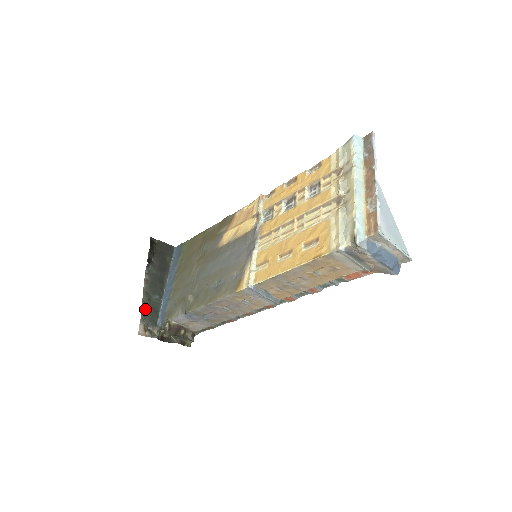
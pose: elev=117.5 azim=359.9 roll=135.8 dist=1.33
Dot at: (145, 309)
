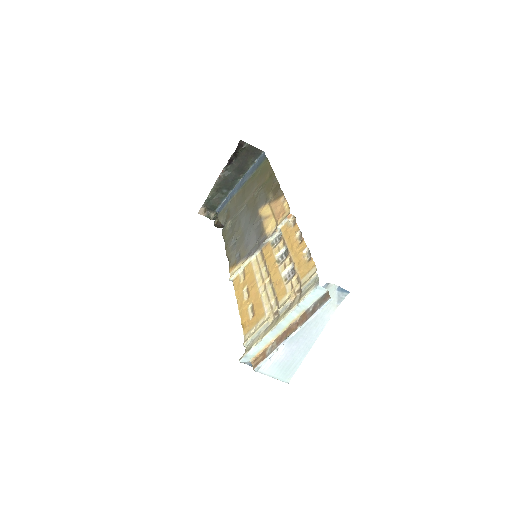
Dot at: (210, 198)
